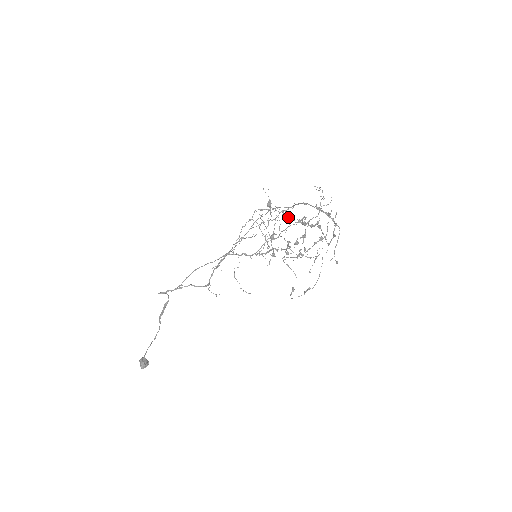
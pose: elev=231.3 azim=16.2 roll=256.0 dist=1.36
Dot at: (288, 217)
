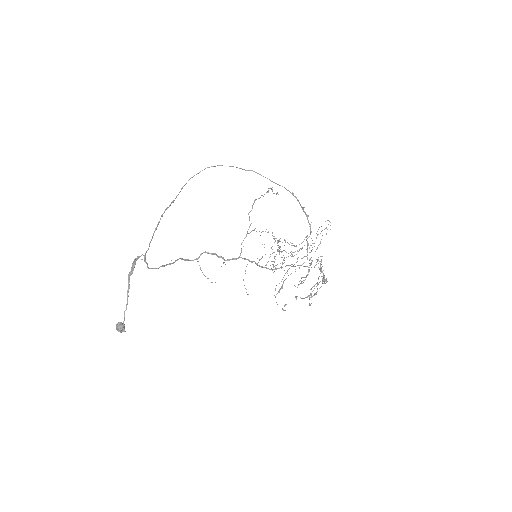
Dot at: occluded
